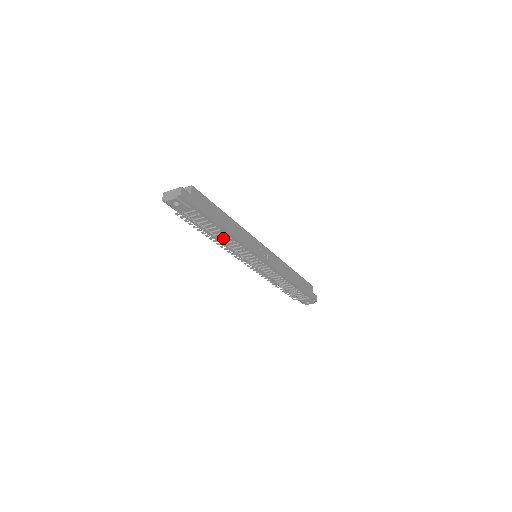
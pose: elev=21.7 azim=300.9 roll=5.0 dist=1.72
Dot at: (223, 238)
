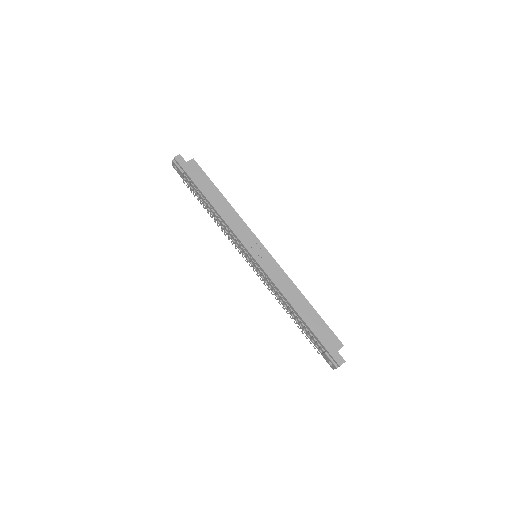
Dot at: occluded
